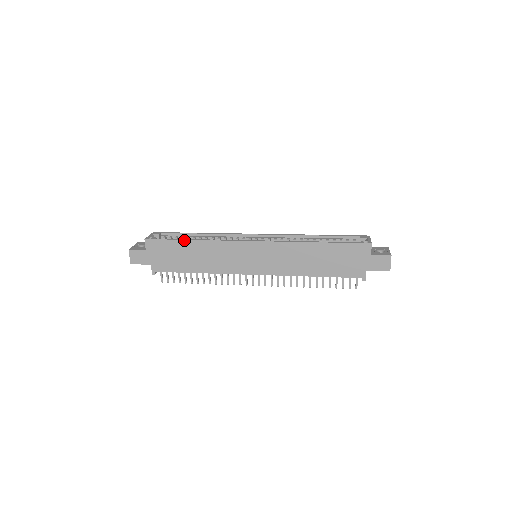
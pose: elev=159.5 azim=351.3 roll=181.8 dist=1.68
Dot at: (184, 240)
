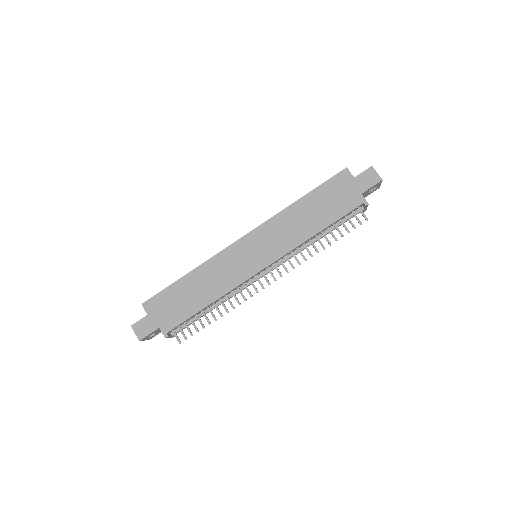
Dot at: (179, 279)
